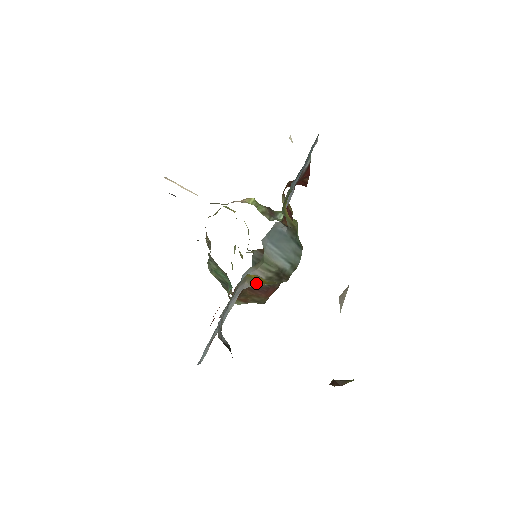
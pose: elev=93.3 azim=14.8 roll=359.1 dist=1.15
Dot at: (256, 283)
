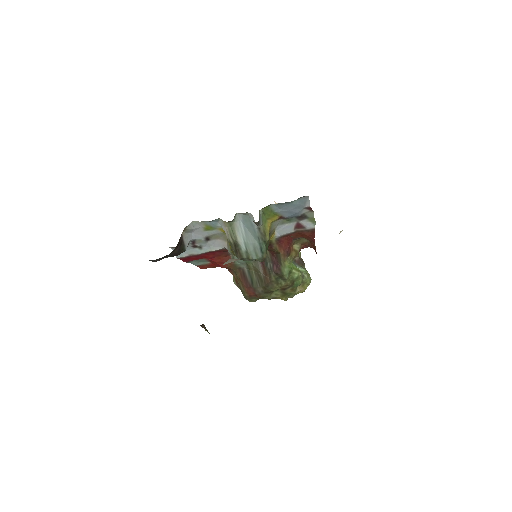
Dot at: (230, 248)
